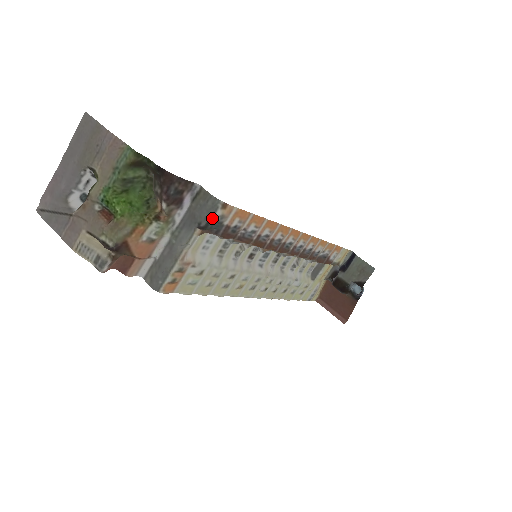
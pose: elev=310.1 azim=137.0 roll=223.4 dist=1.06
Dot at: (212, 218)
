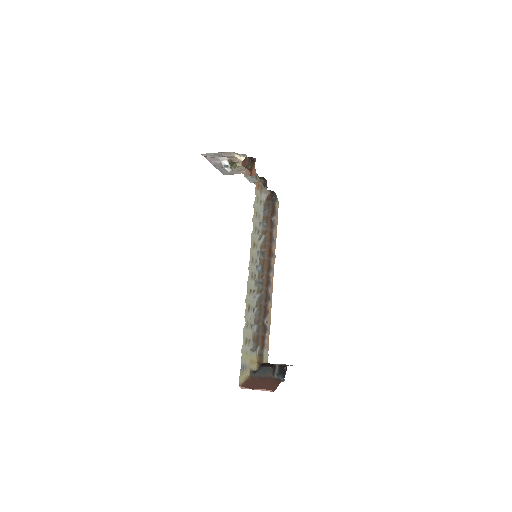
Dot at: (276, 195)
